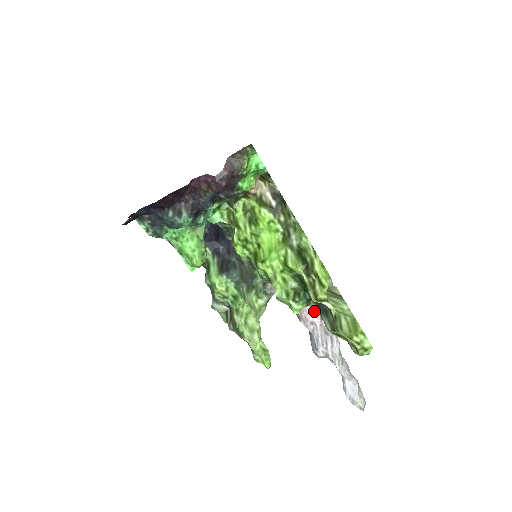
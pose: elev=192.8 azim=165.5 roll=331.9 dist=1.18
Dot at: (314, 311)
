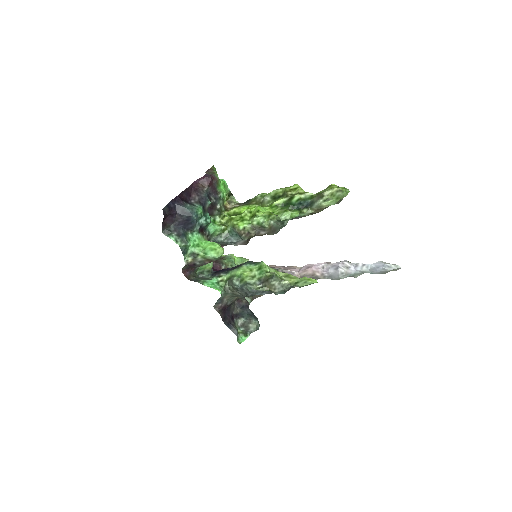
Dot at: (318, 263)
